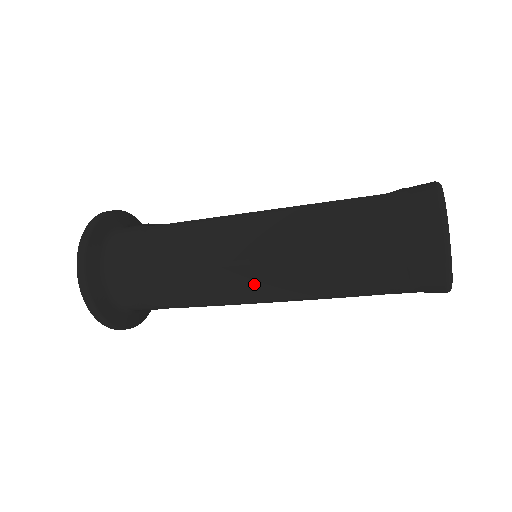
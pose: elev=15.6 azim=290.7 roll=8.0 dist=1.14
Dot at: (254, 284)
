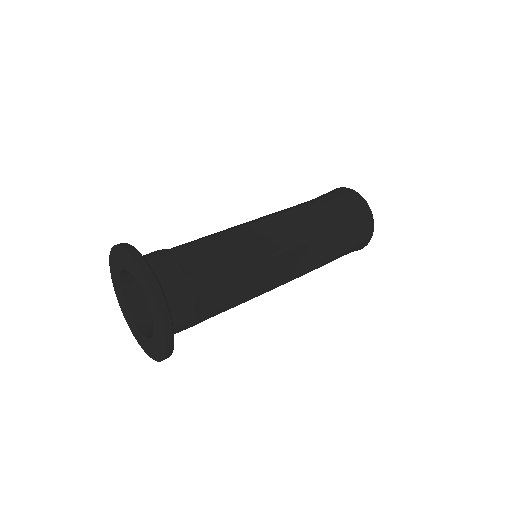
Dot at: occluded
